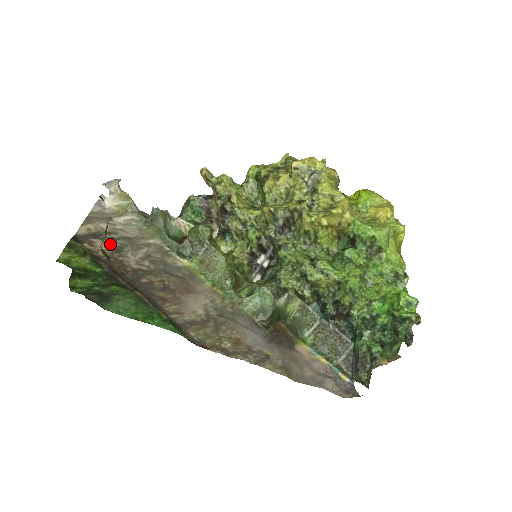
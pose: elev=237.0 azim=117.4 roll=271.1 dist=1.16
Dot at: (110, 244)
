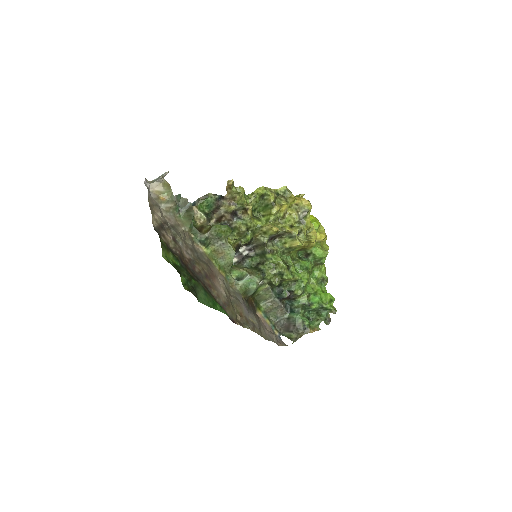
Dot at: (169, 234)
